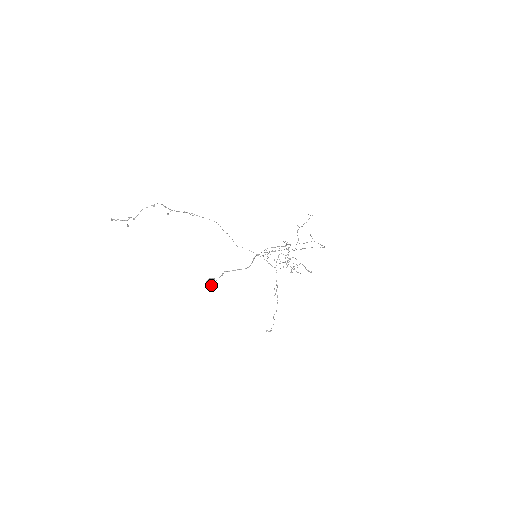
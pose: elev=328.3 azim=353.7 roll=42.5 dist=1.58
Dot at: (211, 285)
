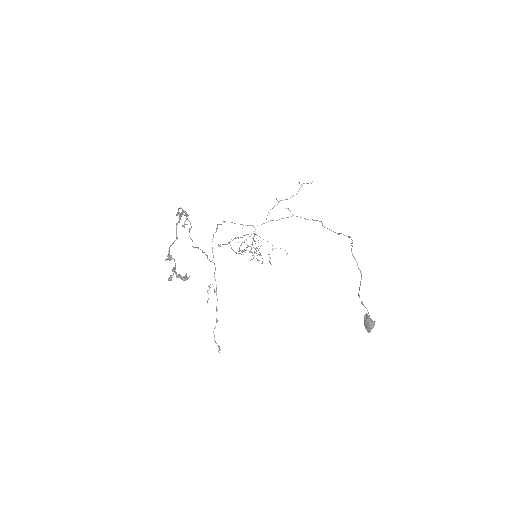
Dot at: (374, 325)
